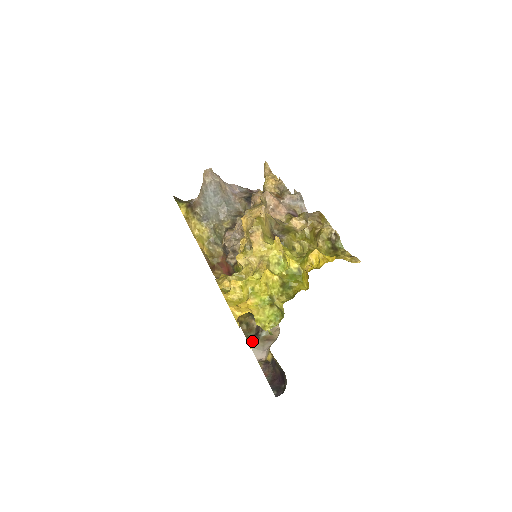
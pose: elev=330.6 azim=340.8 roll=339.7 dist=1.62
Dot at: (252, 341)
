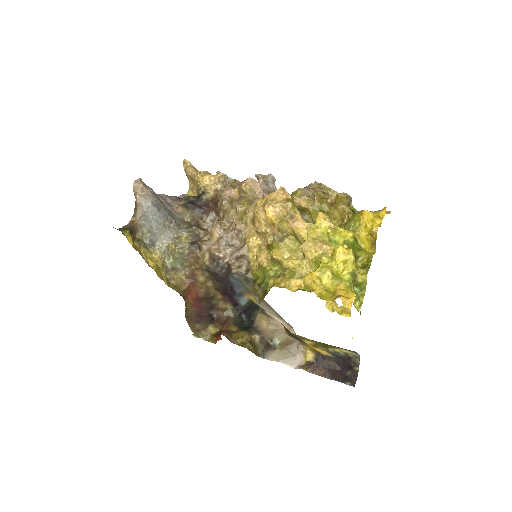
Dot at: (270, 355)
